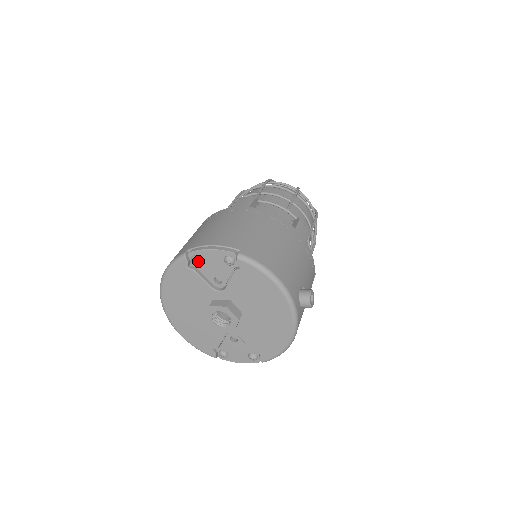
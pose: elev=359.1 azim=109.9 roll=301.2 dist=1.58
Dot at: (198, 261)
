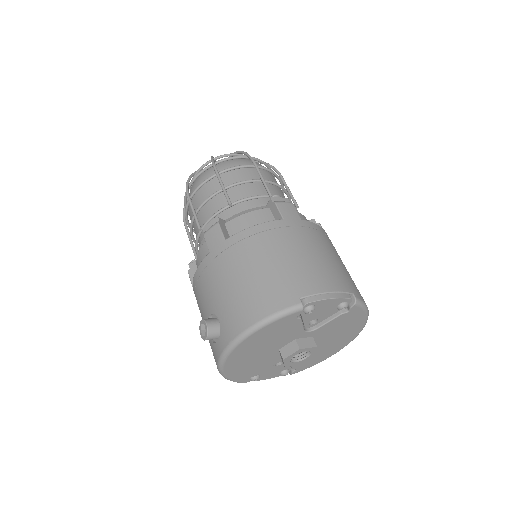
Dot at: occluded
